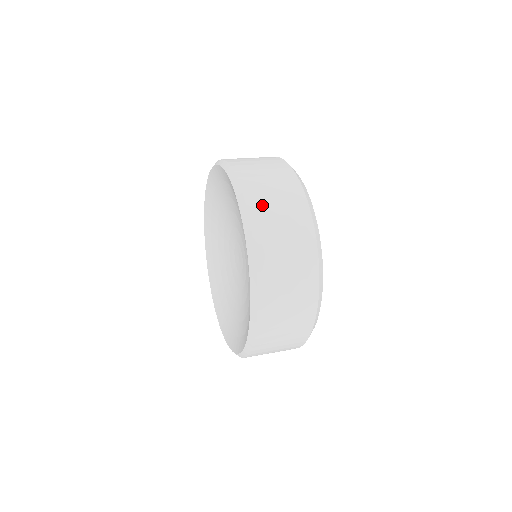
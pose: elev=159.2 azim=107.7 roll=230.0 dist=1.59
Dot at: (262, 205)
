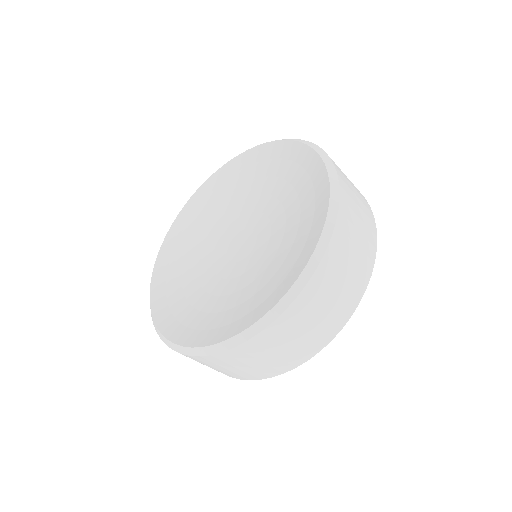
Dot at: occluded
